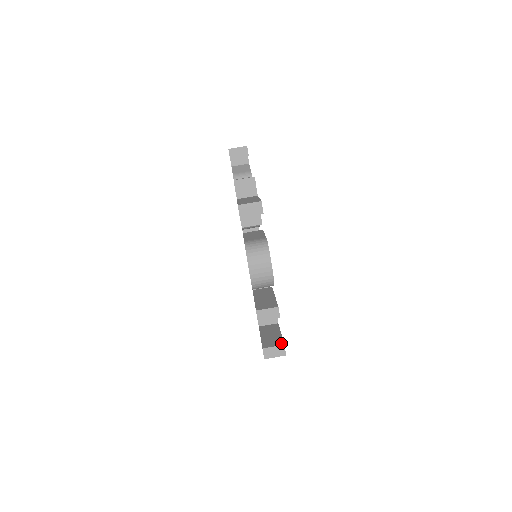
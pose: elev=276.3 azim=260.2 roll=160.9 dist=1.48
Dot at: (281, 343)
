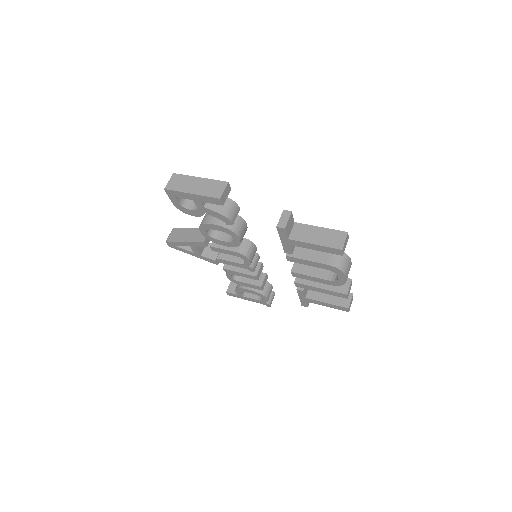
Dot at: (349, 294)
